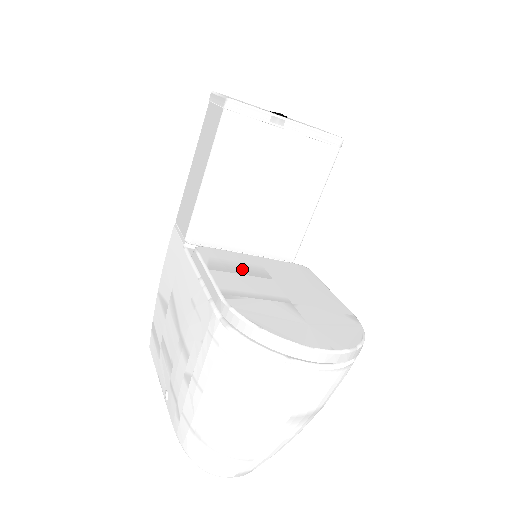
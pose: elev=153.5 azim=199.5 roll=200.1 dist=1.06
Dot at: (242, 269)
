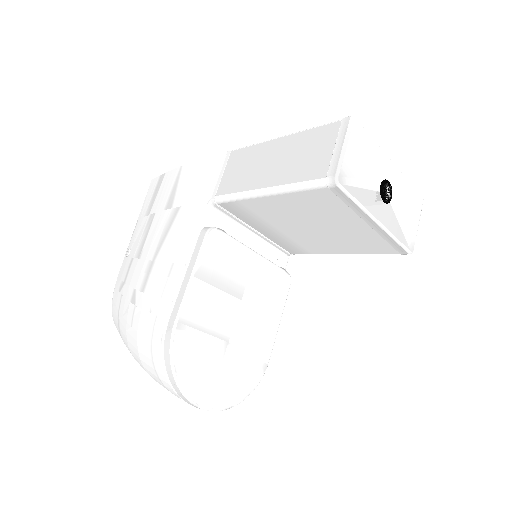
Dot at: (225, 279)
